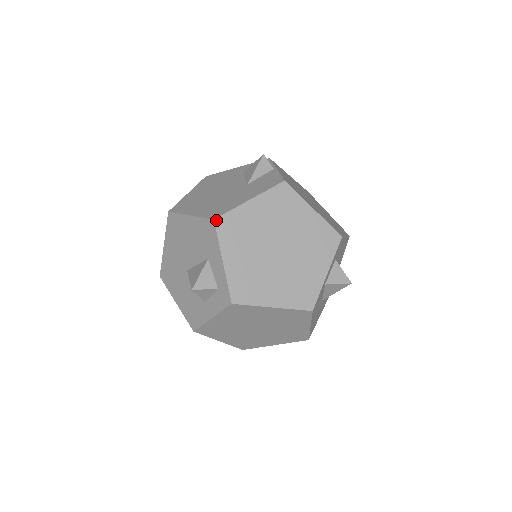
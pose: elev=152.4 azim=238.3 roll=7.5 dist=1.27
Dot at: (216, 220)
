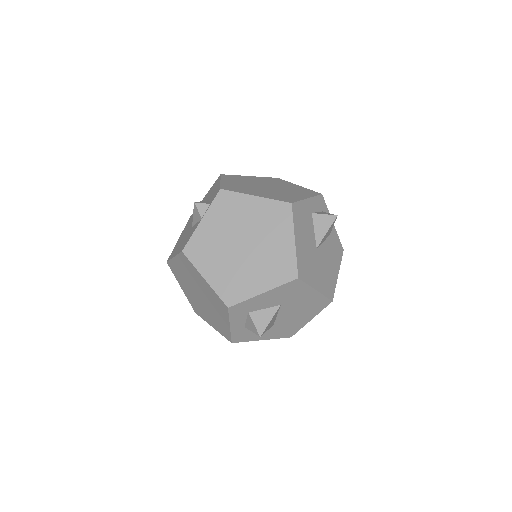
Dot at: (168, 263)
